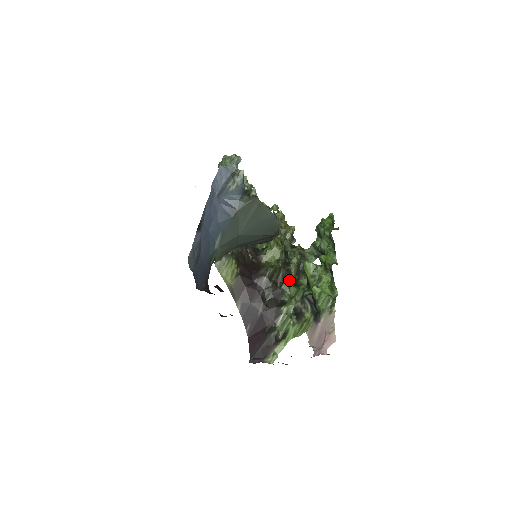
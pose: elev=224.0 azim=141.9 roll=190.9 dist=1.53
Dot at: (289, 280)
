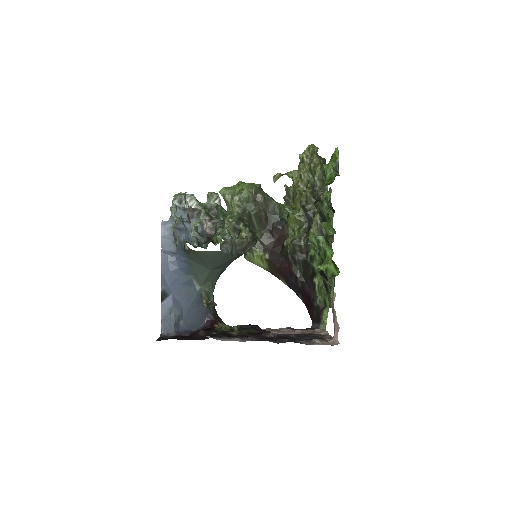
Dot at: (313, 248)
